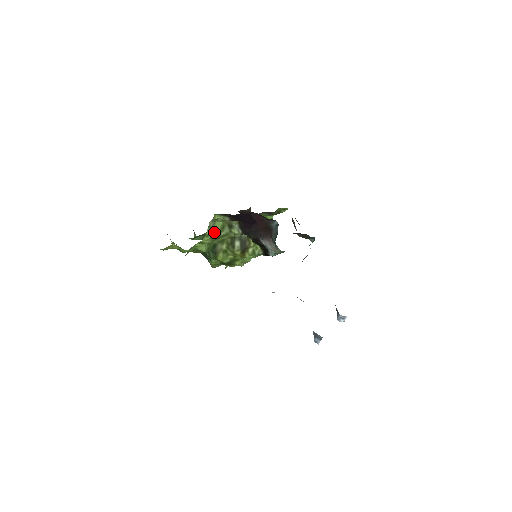
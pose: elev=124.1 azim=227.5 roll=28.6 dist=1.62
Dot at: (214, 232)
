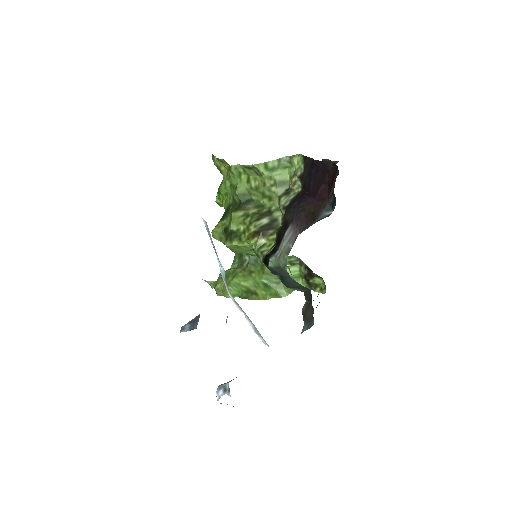
Dot at: (273, 174)
